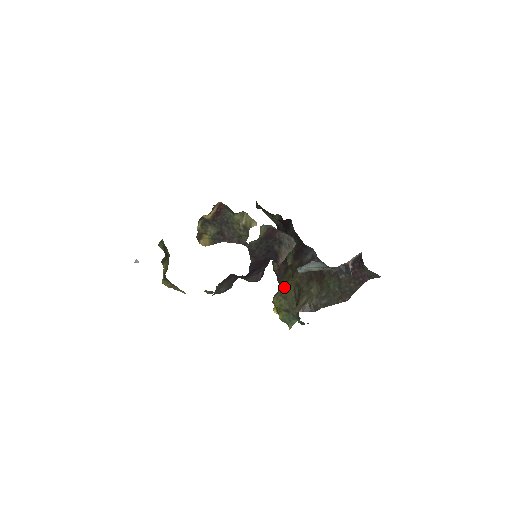
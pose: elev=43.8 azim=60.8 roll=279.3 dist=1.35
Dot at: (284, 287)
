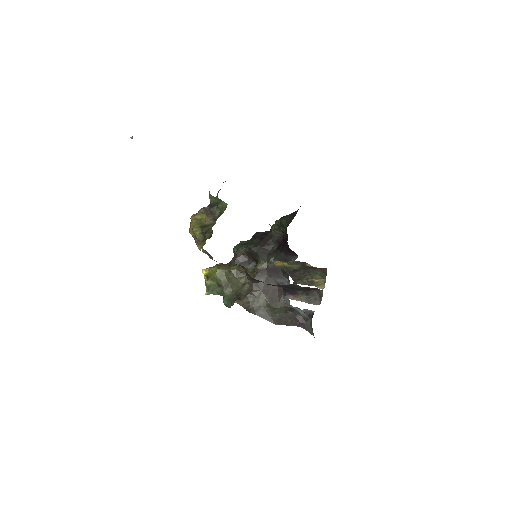
Dot at: (237, 274)
